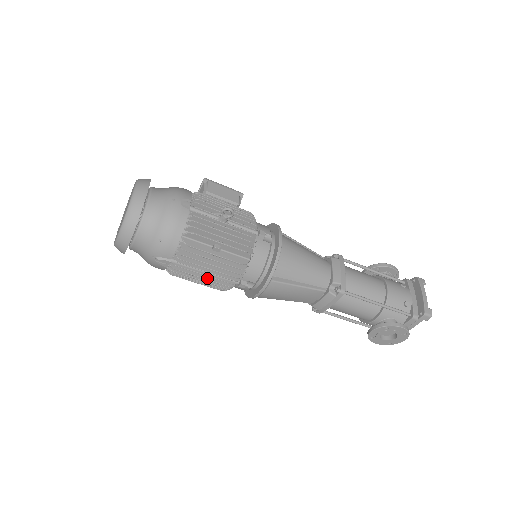
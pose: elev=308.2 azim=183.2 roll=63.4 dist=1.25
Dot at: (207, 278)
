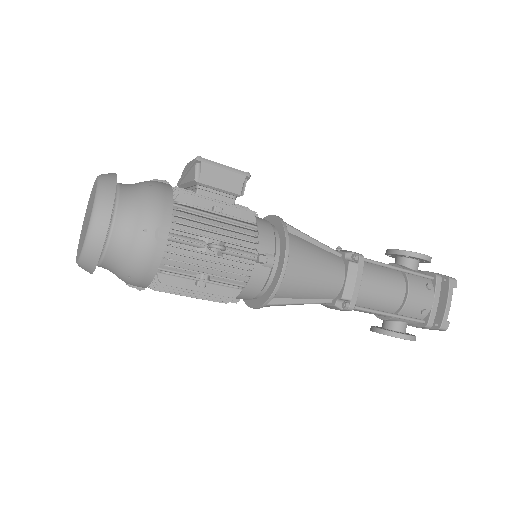
Dot at: occluded
